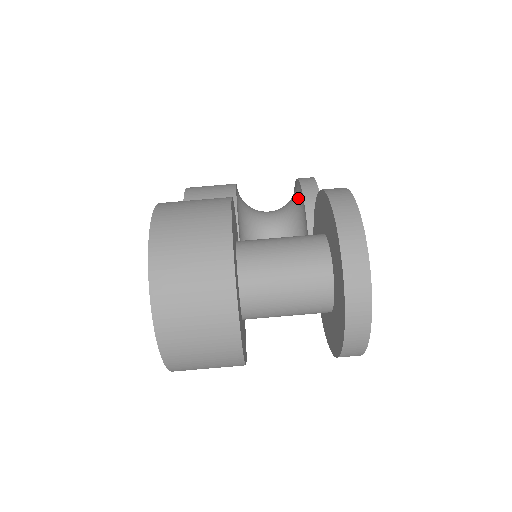
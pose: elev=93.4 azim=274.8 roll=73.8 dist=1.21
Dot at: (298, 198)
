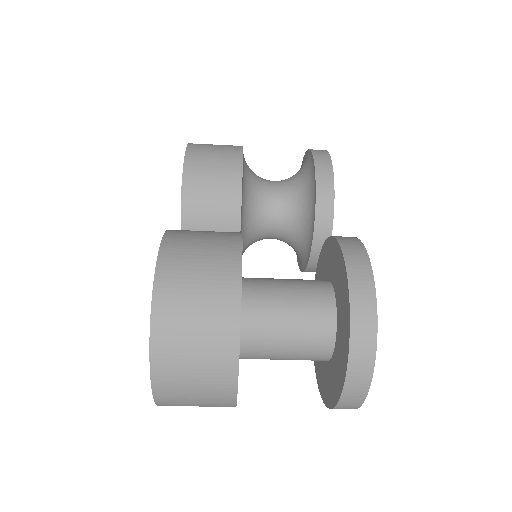
Dot at: (309, 183)
